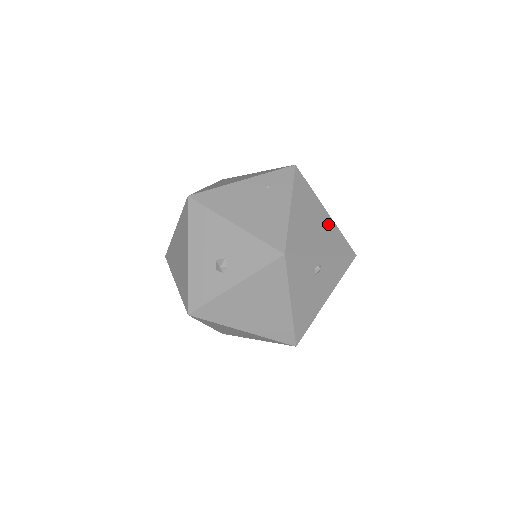
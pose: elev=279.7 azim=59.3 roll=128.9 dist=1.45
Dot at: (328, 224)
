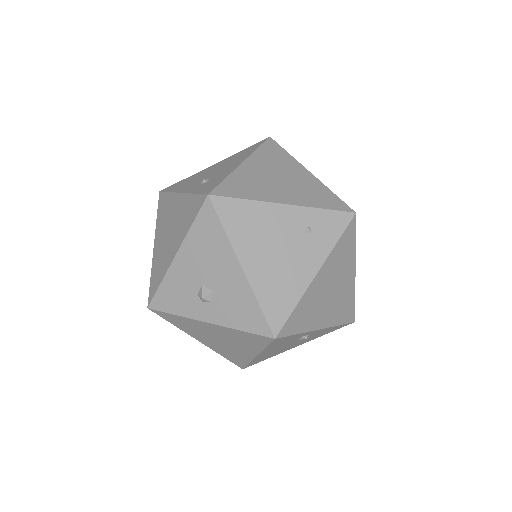
Dot at: (347, 289)
